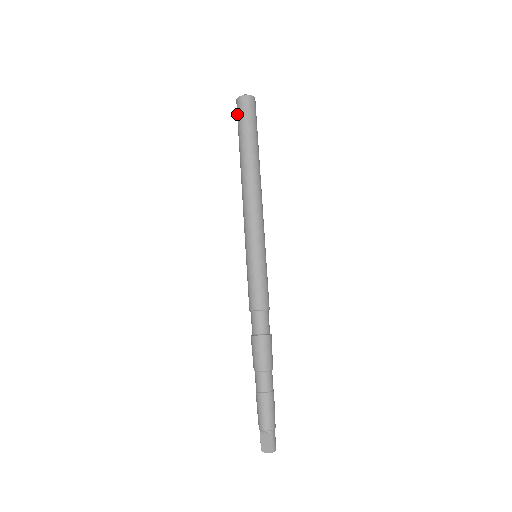
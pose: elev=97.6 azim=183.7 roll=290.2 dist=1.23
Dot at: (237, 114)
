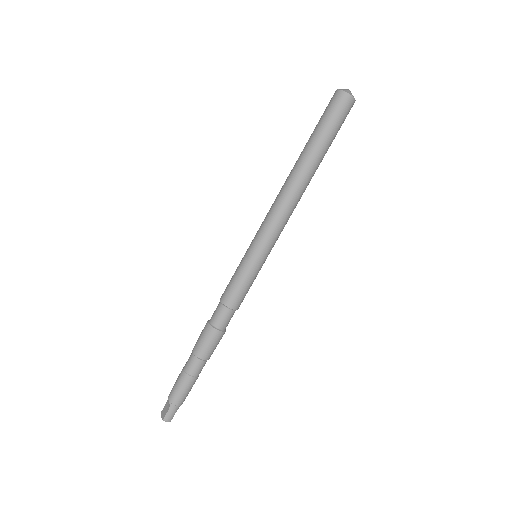
Dot at: (326, 108)
